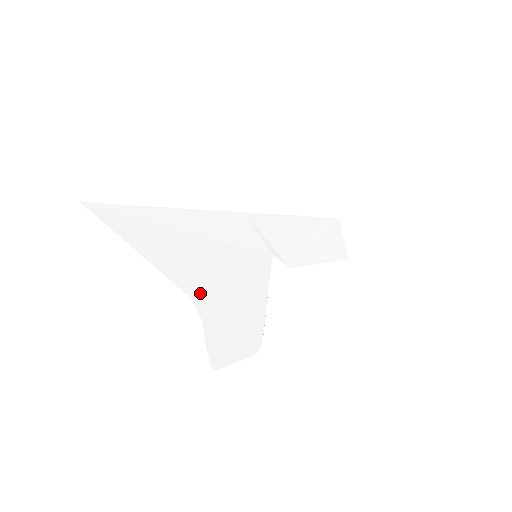
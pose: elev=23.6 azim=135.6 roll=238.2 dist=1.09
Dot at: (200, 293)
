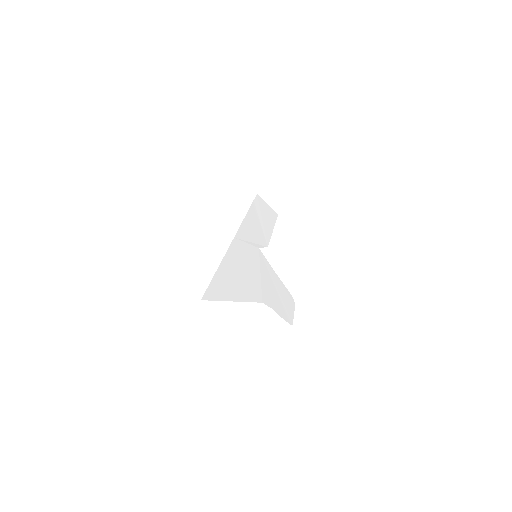
Dot at: (261, 297)
